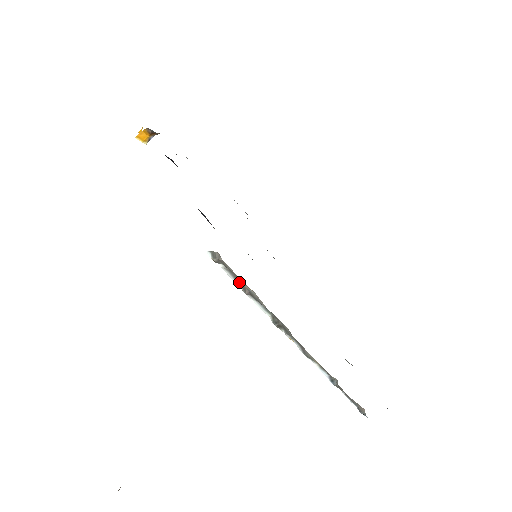
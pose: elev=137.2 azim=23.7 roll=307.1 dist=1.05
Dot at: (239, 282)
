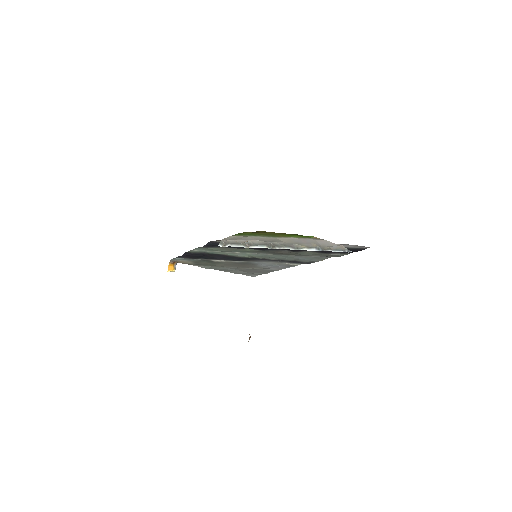
Dot at: (241, 245)
